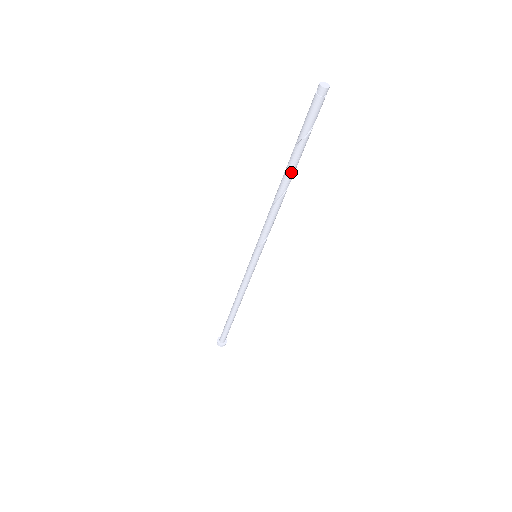
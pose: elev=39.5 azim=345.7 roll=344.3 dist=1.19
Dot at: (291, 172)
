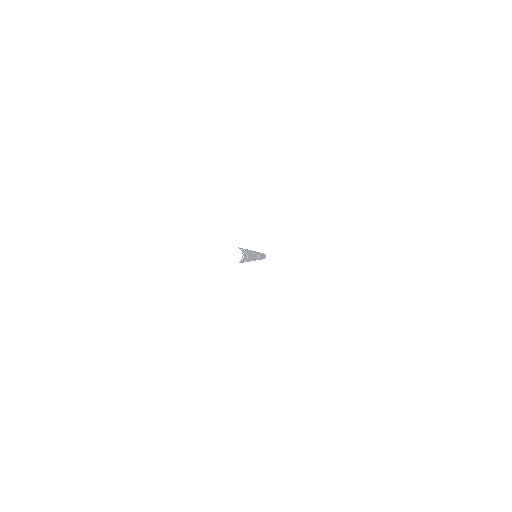
Dot at: occluded
